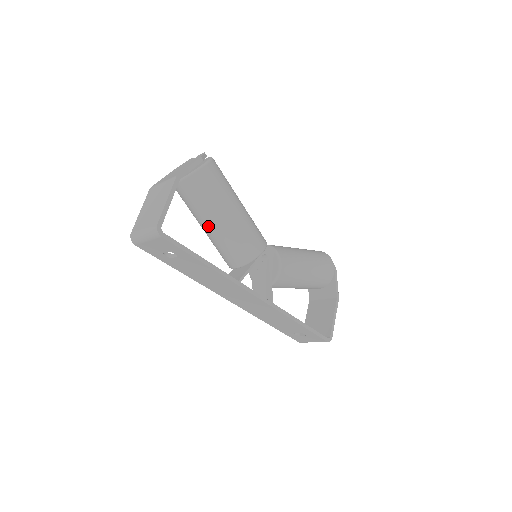
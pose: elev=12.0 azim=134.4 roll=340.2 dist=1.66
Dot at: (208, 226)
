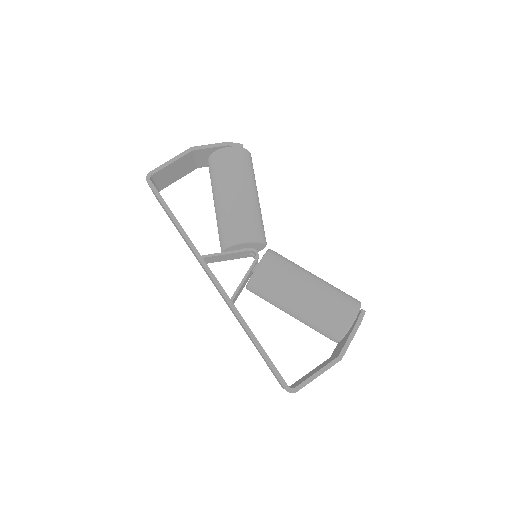
Dot at: (214, 204)
